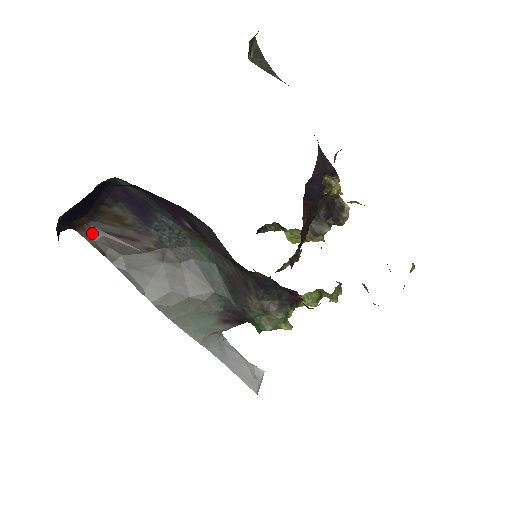
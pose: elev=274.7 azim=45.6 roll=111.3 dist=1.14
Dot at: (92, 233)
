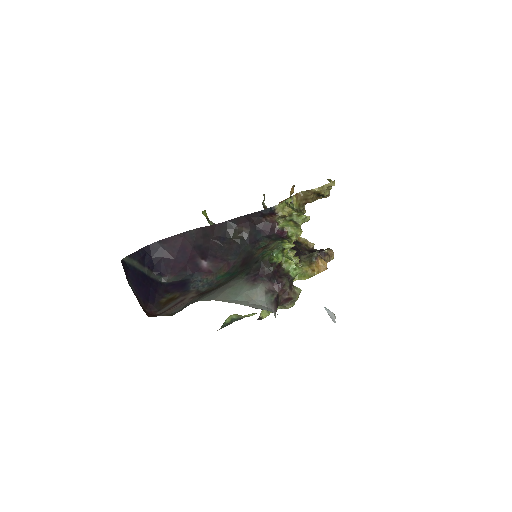
Dot at: (159, 315)
